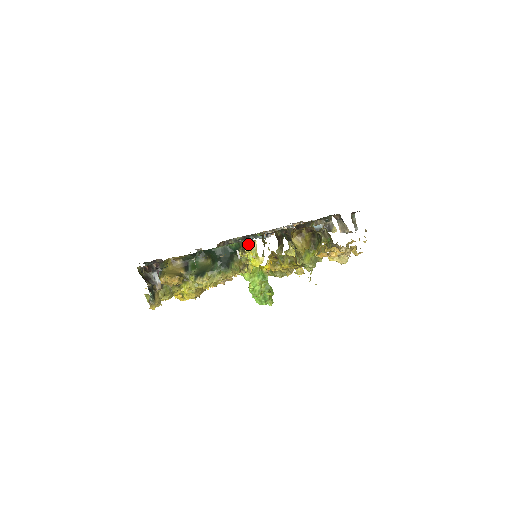
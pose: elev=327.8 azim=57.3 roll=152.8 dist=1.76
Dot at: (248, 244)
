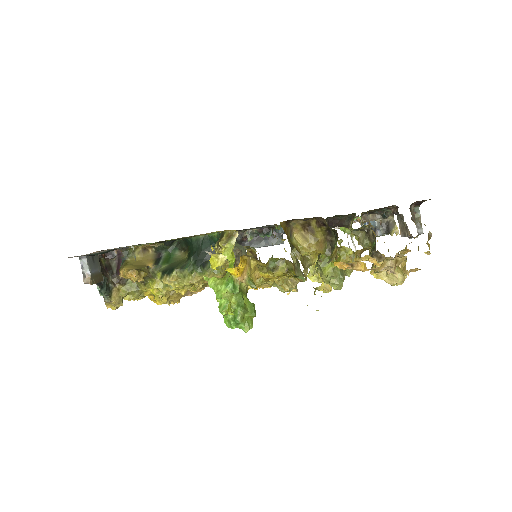
Dot at: (226, 235)
